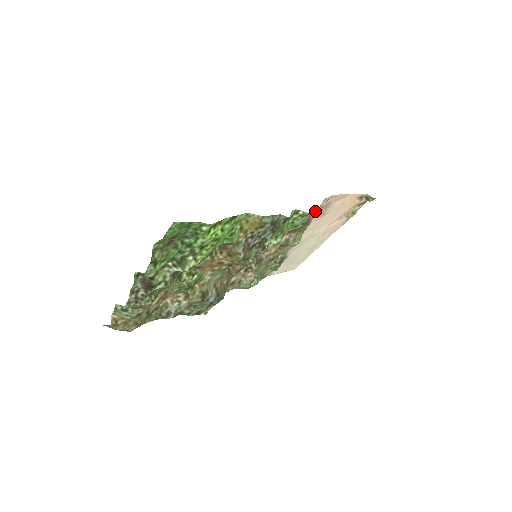
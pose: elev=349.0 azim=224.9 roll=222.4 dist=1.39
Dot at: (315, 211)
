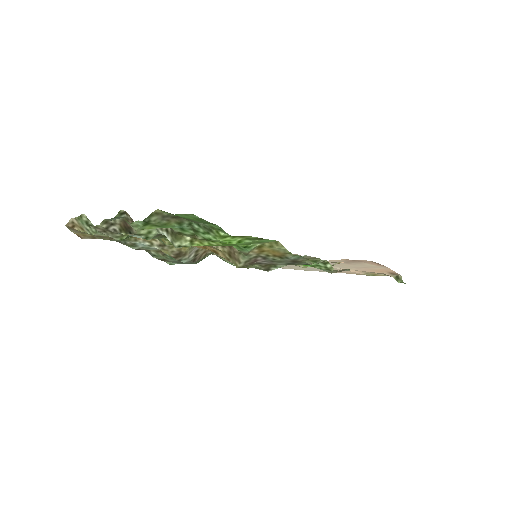
Dot at: (343, 270)
